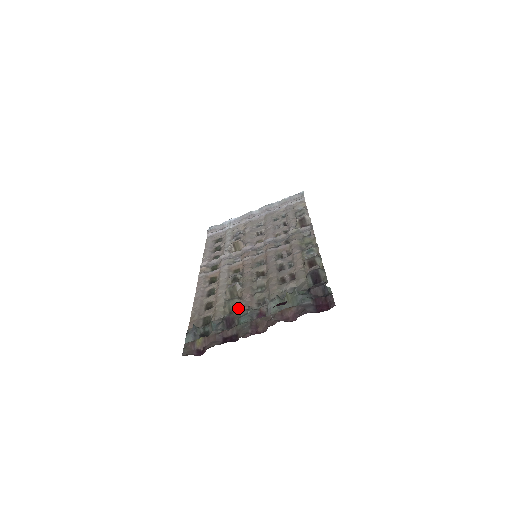
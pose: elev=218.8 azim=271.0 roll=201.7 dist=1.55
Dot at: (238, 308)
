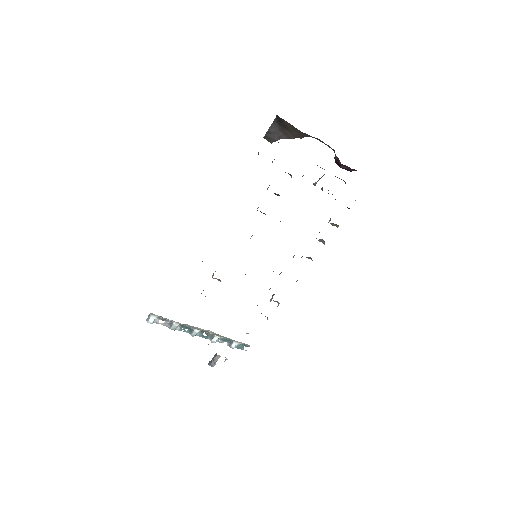
Dot at: occluded
